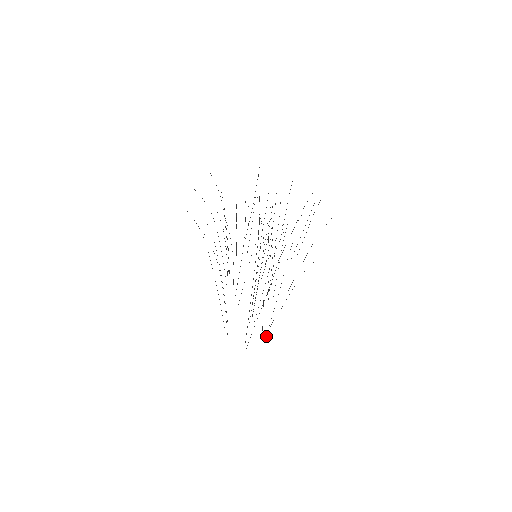
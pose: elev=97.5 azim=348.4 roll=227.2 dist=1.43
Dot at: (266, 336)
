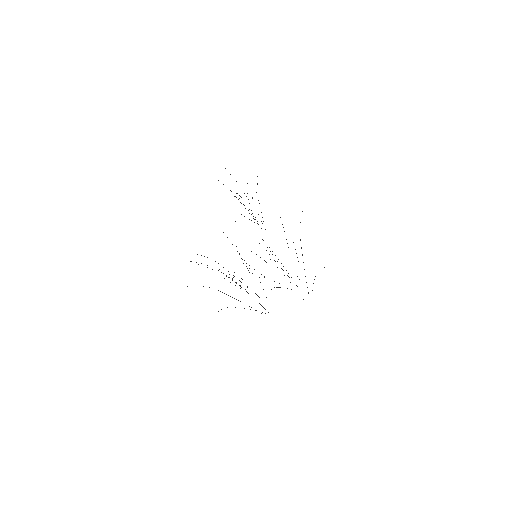
Dot at: occluded
